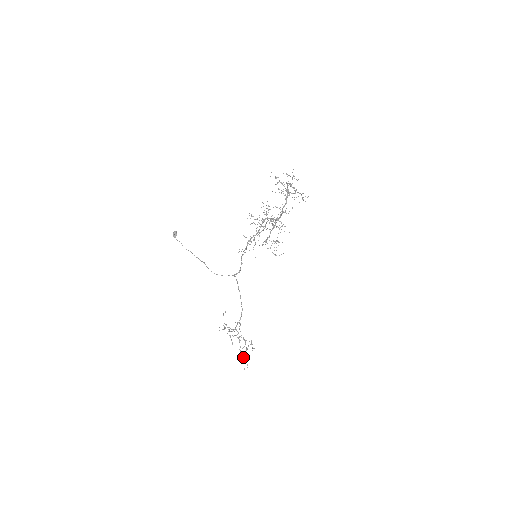
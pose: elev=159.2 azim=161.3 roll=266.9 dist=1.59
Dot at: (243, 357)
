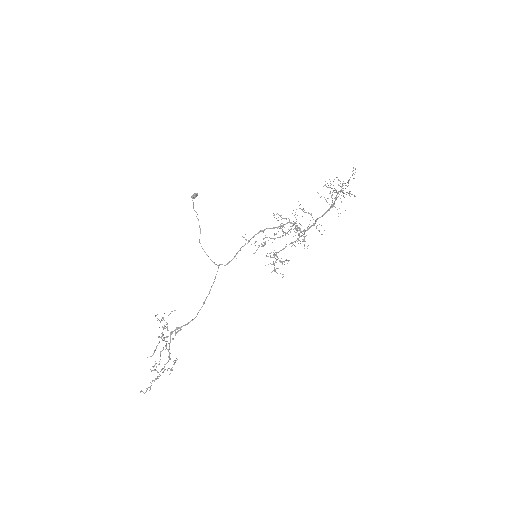
Dot at: occluded
